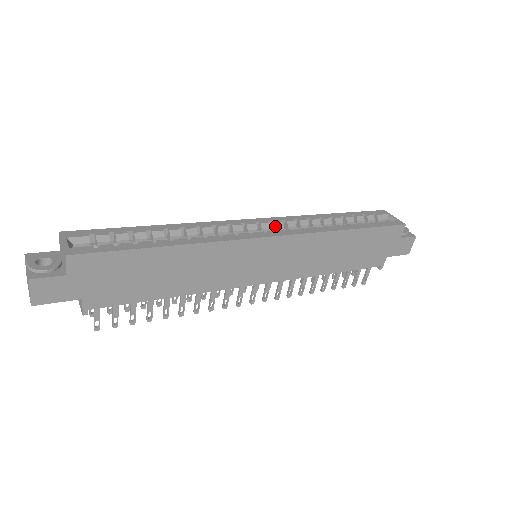
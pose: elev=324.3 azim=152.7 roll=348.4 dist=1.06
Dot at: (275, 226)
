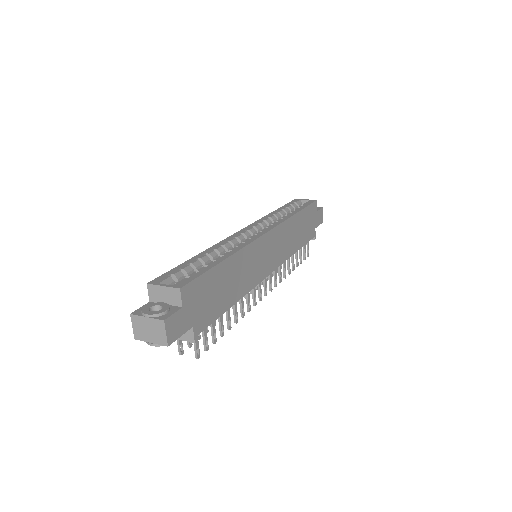
Dot at: (257, 229)
